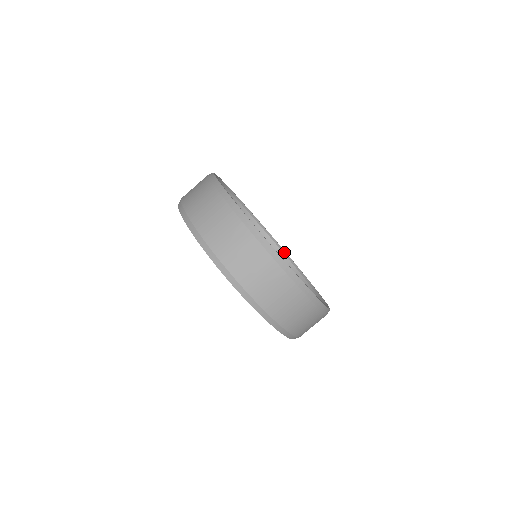
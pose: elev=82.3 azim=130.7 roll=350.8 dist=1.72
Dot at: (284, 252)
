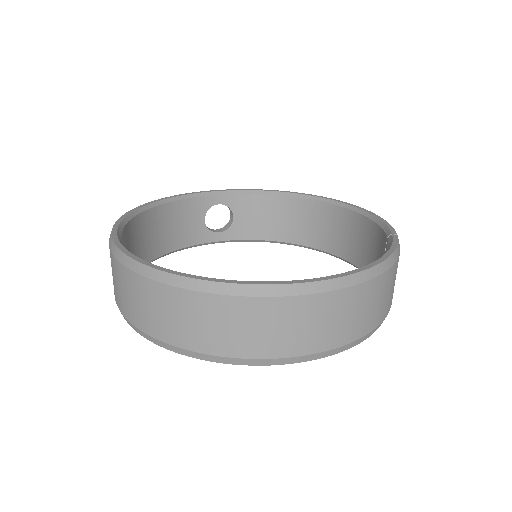
Dot at: (291, 195)
